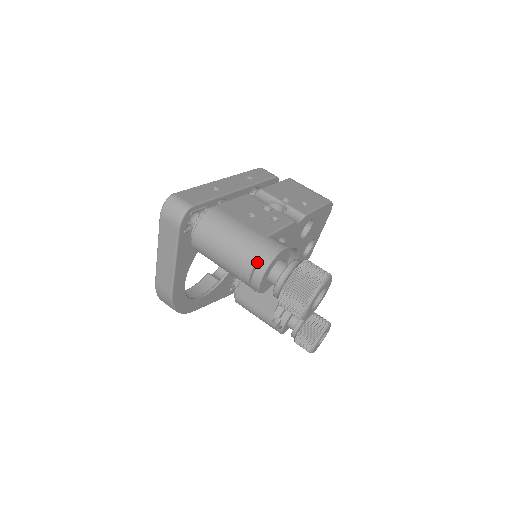
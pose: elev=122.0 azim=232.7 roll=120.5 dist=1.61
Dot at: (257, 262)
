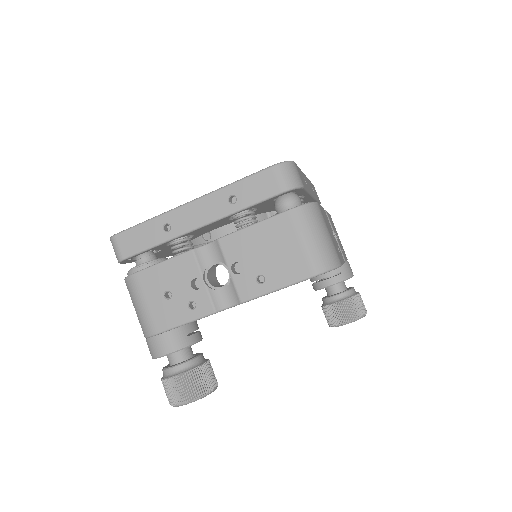
Dot at: occluded
